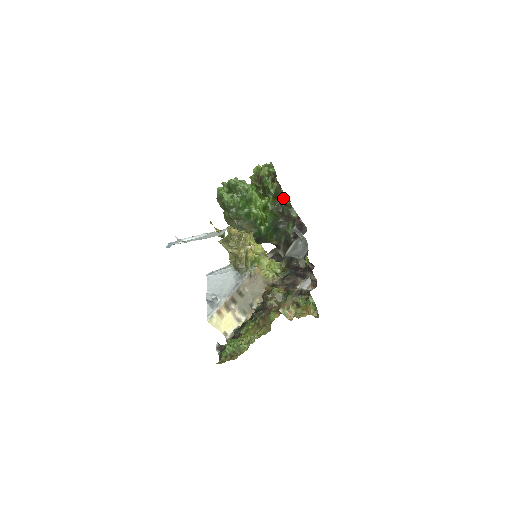
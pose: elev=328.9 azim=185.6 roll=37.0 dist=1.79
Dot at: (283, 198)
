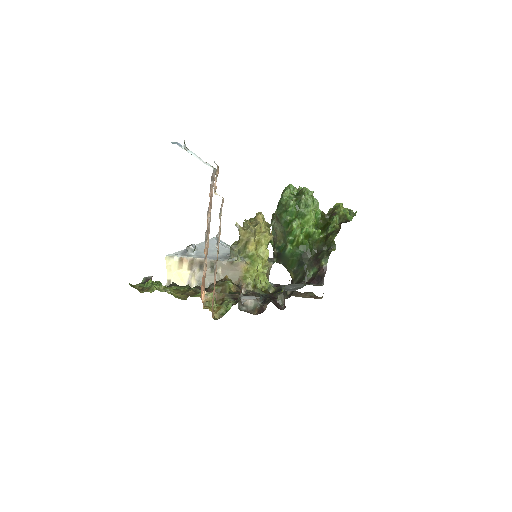
Dot at: (331, 242)
